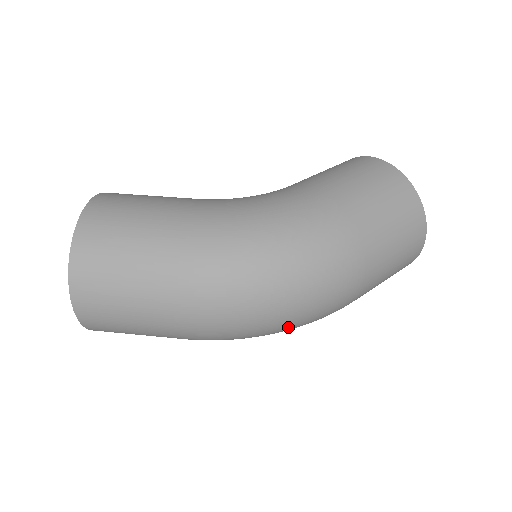
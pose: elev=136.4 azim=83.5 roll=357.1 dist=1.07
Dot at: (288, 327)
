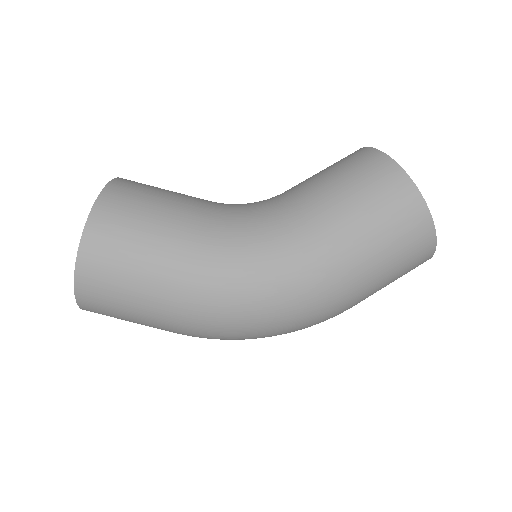
Dot at: occluded
